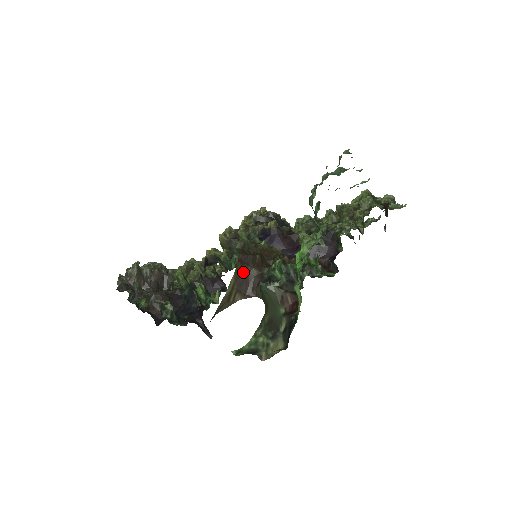
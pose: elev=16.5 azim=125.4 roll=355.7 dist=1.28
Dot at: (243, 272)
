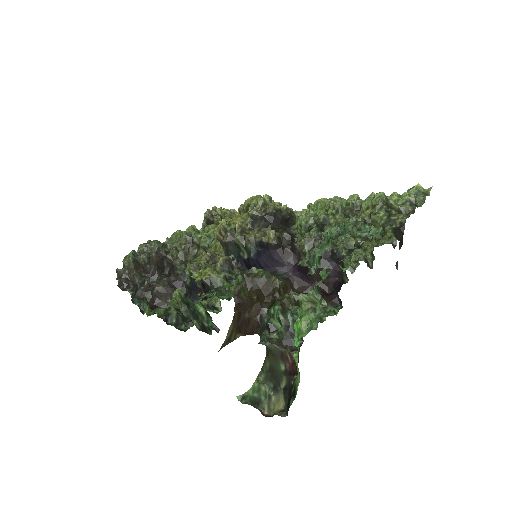
Dot at: (241, 318)
